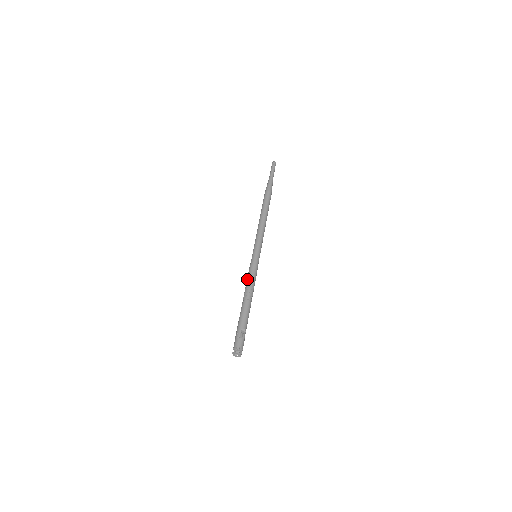
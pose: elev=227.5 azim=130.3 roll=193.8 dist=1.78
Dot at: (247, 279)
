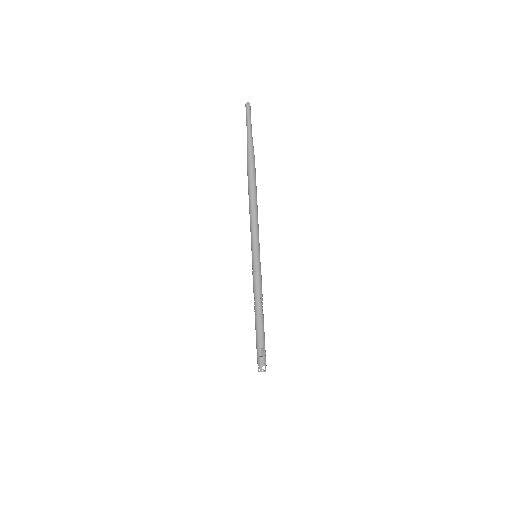
Dot at: (254, 289)
